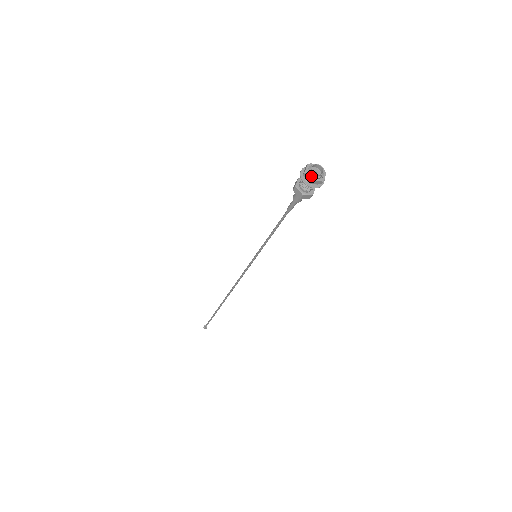
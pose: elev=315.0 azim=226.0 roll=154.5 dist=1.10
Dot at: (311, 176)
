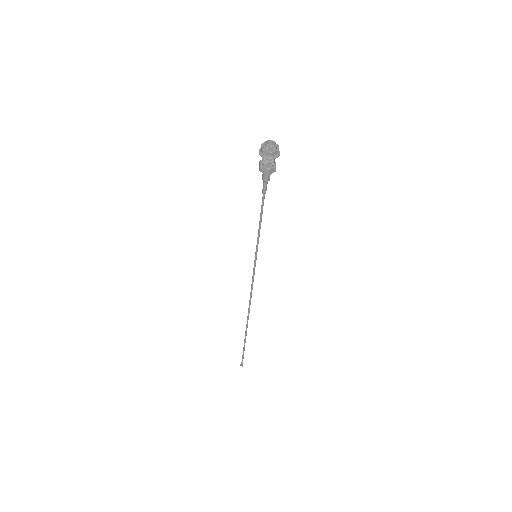
Dot at: (264, 147)
